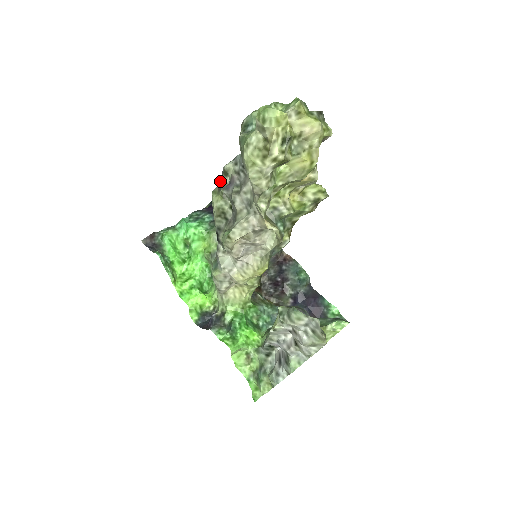
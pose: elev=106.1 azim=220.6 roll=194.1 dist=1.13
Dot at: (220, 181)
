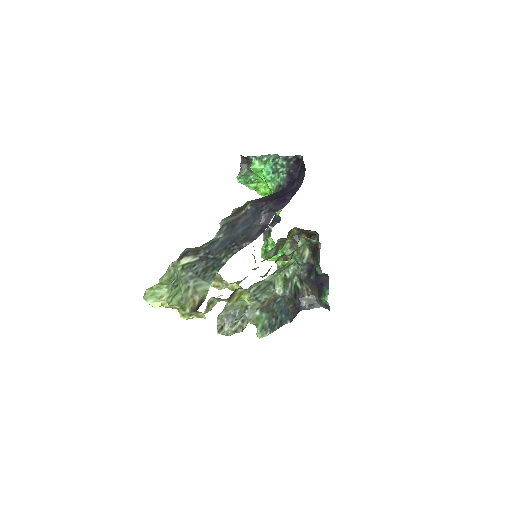
Dot at: occluded
